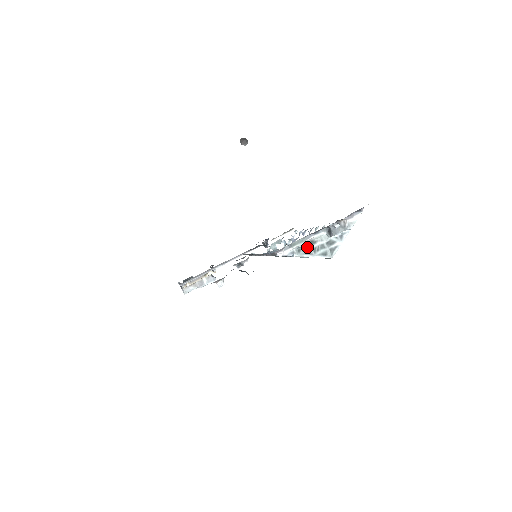
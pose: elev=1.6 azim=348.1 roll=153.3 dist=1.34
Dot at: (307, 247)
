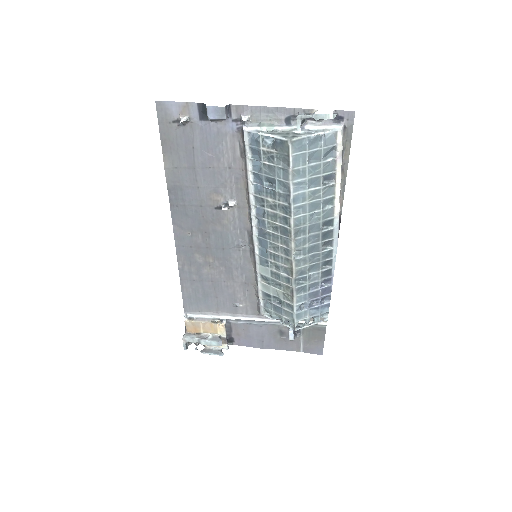
Dot at: occluded
